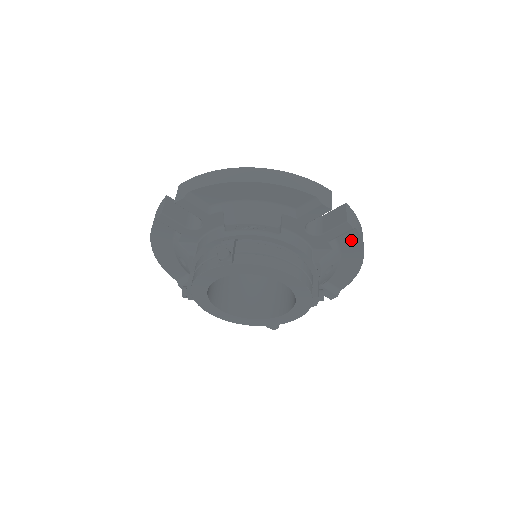
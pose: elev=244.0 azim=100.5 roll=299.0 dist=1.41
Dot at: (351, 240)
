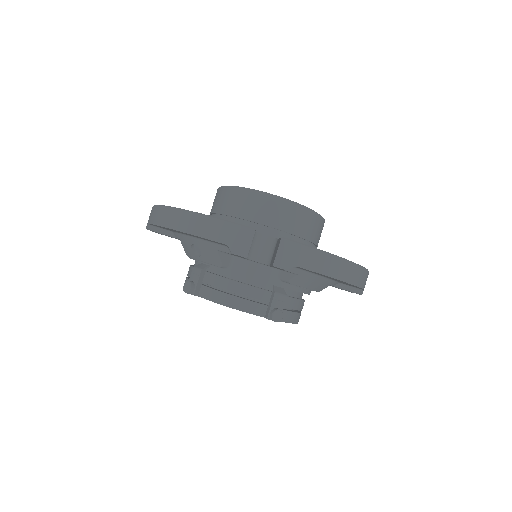
Dot at: occluded
